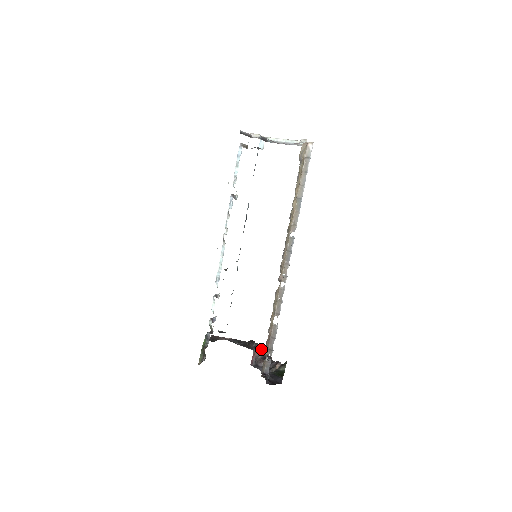
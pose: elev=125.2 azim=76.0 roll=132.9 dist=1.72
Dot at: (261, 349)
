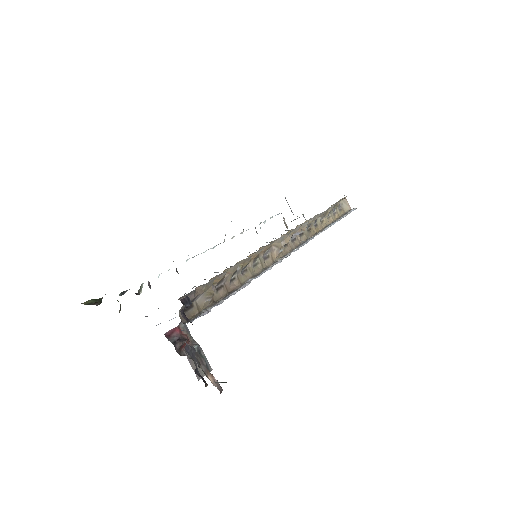
Dot at: occluded
